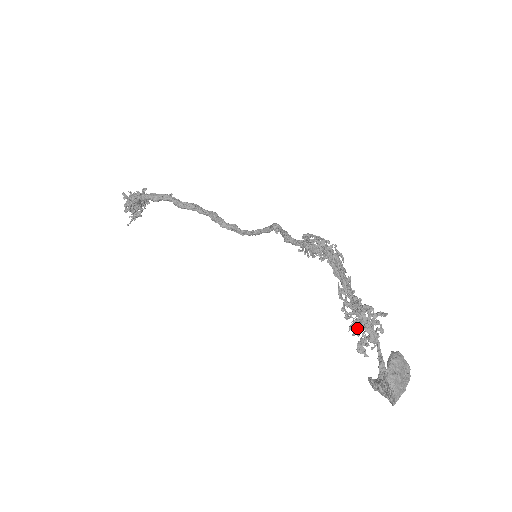
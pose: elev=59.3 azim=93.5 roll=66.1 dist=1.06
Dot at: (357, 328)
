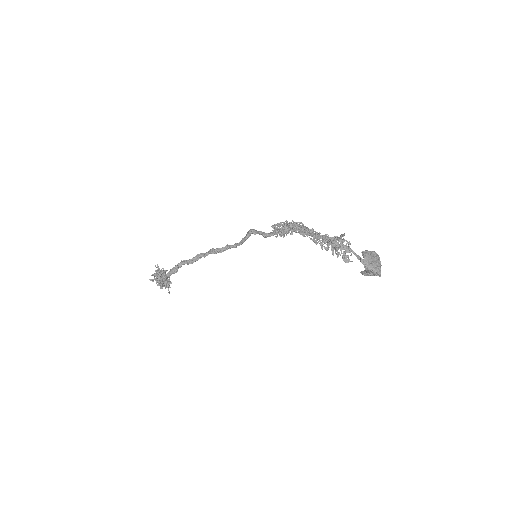
Dot at: occluded
